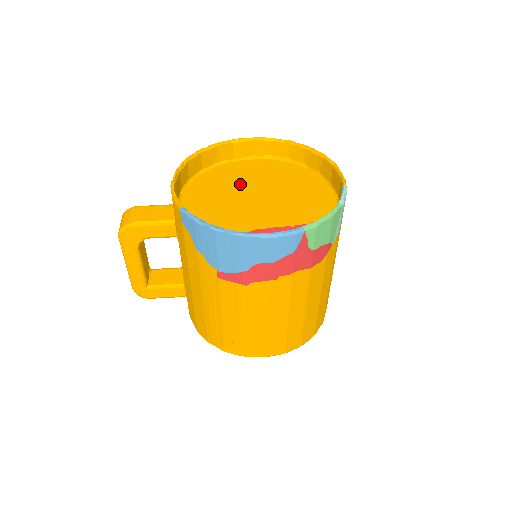
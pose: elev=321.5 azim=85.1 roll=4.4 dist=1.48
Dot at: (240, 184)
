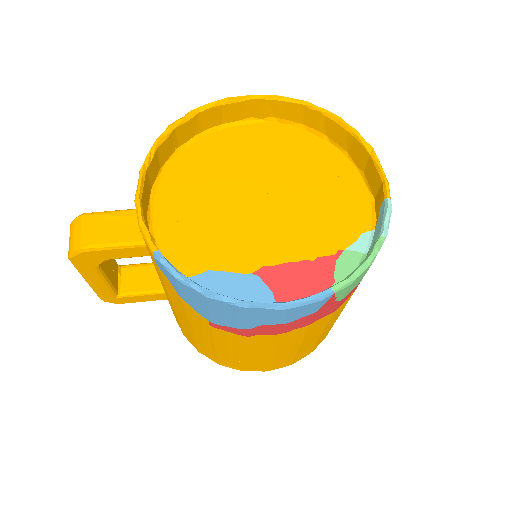
Dot at: (235, 176)
